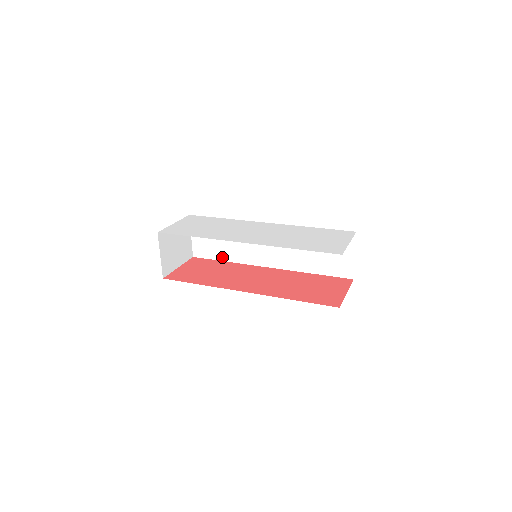
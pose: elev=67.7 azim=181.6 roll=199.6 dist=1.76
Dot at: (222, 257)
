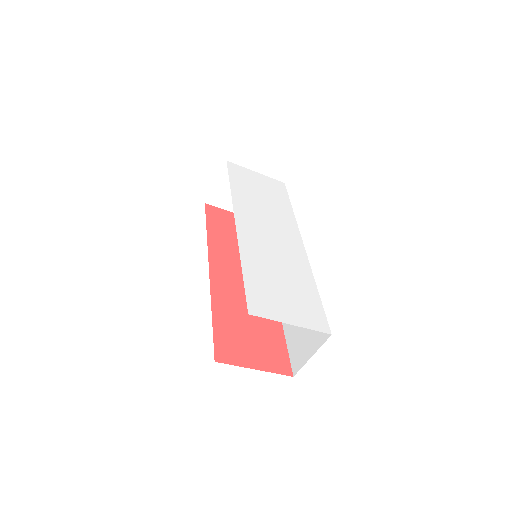
Dot at: occluded
